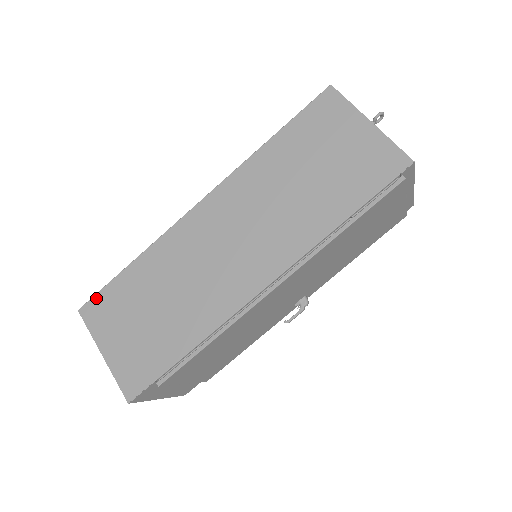
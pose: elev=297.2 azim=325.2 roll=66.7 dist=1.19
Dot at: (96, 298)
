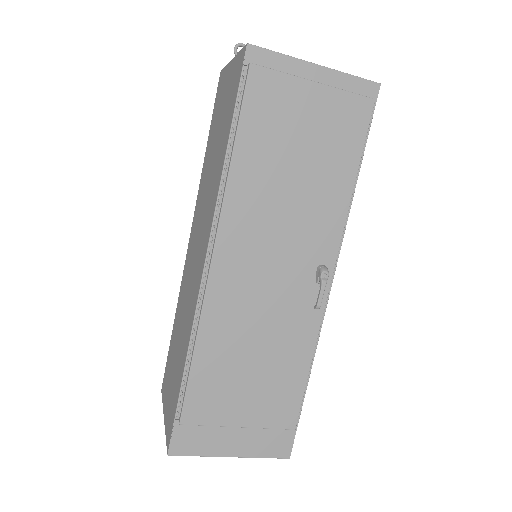
Dot at: (165, 371)
